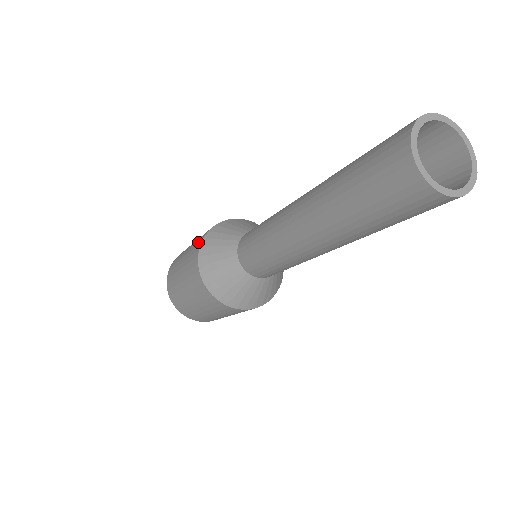
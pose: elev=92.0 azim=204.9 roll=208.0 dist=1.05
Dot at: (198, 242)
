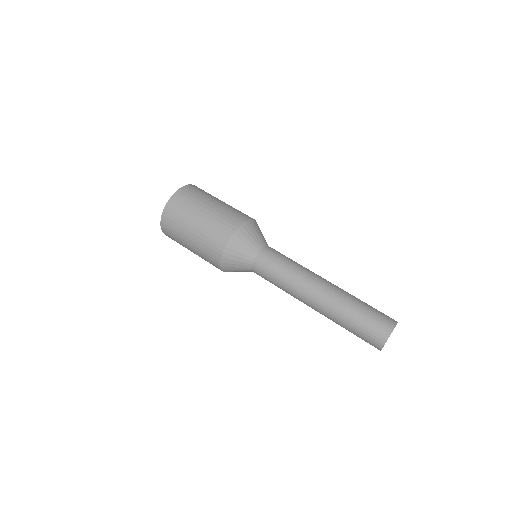
Dot at: (221, 235)
